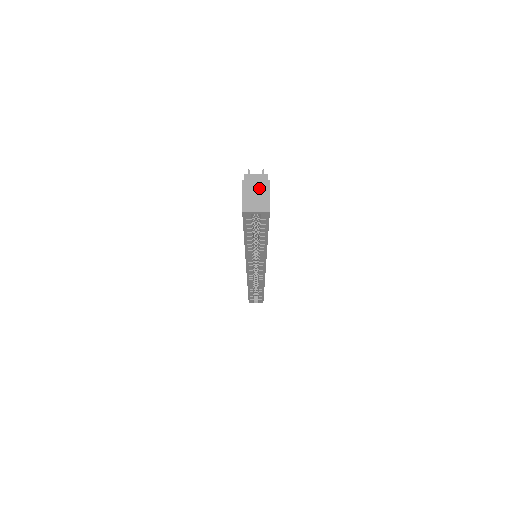
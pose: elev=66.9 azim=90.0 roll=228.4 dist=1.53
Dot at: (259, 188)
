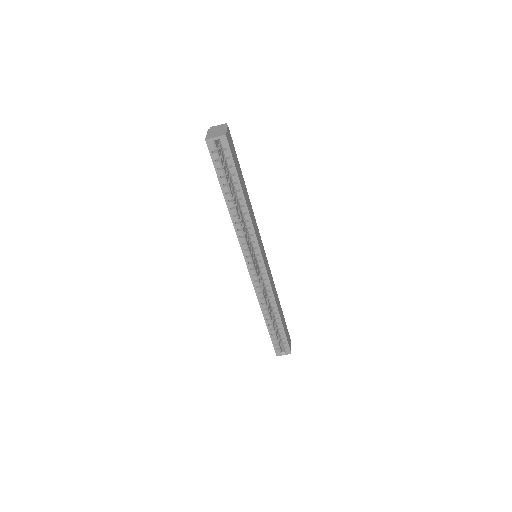
Dot at: (220, 129)
